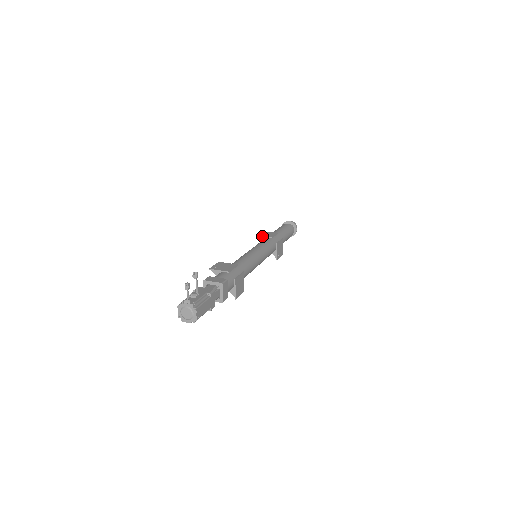
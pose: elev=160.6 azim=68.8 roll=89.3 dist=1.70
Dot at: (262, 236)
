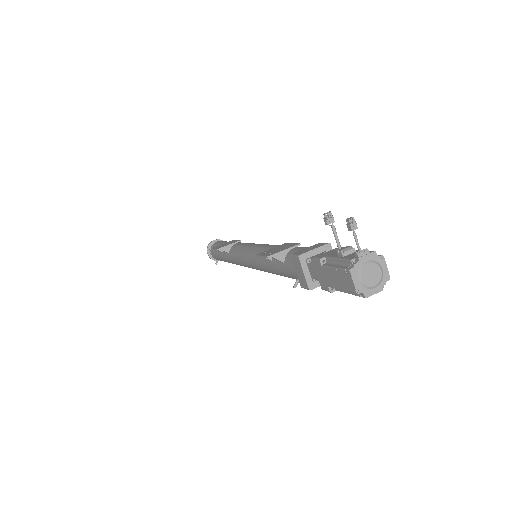
Dot at: (226, 245)
